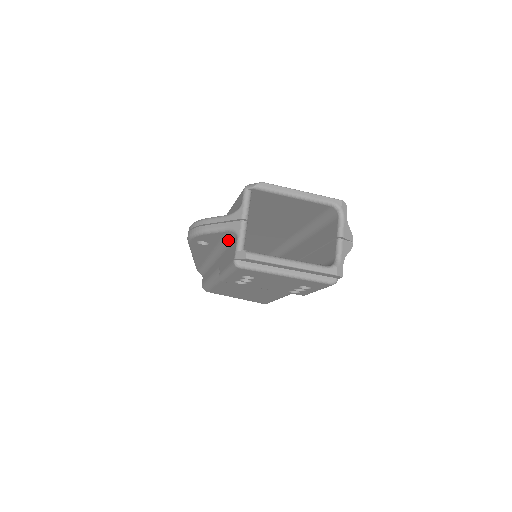
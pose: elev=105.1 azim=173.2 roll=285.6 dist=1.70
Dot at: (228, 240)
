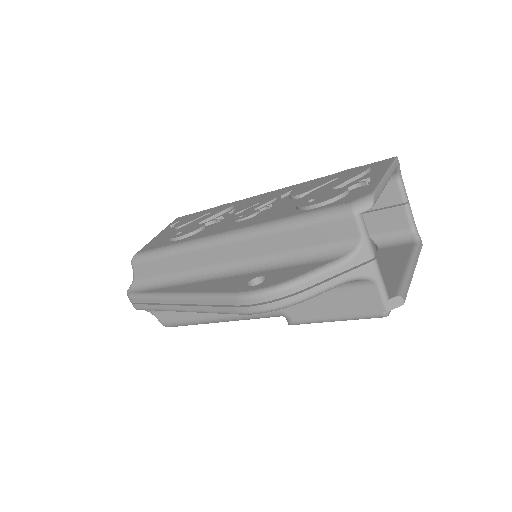
Dot at: occluded
